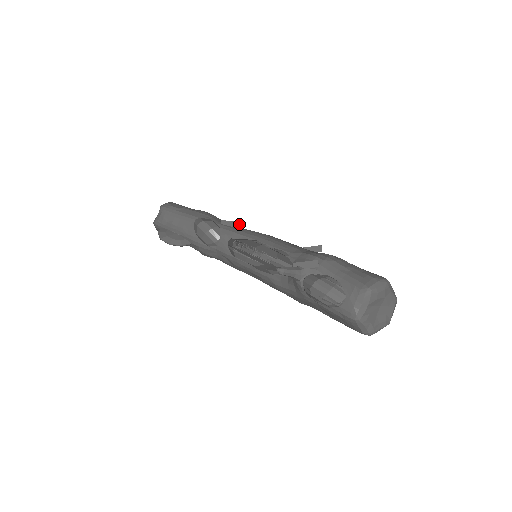
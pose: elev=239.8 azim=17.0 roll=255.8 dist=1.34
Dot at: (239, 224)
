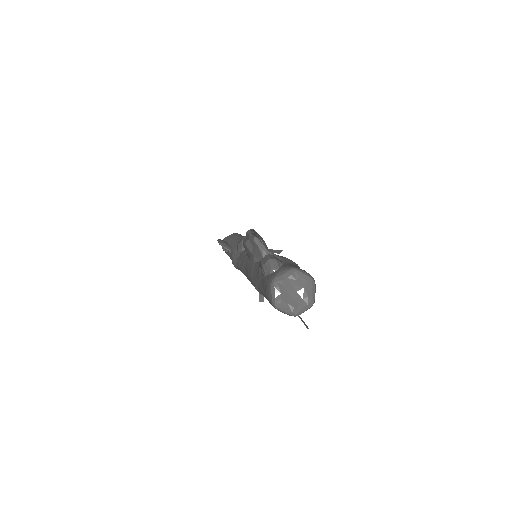
Dot at: occluded
